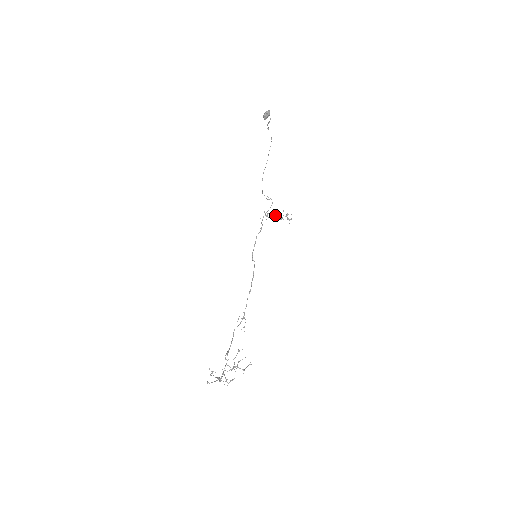
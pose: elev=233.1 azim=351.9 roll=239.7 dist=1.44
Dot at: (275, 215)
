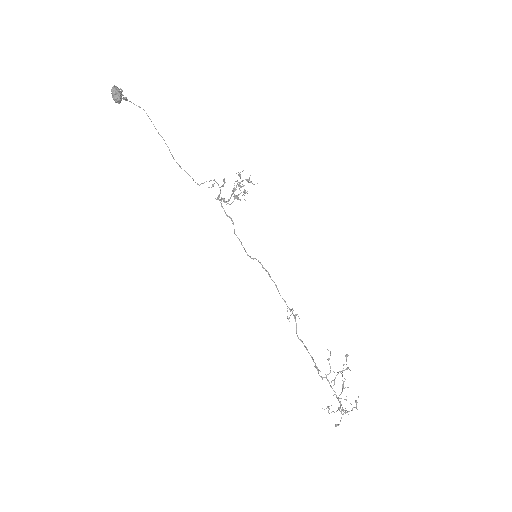
Dot at: (235, 196)
